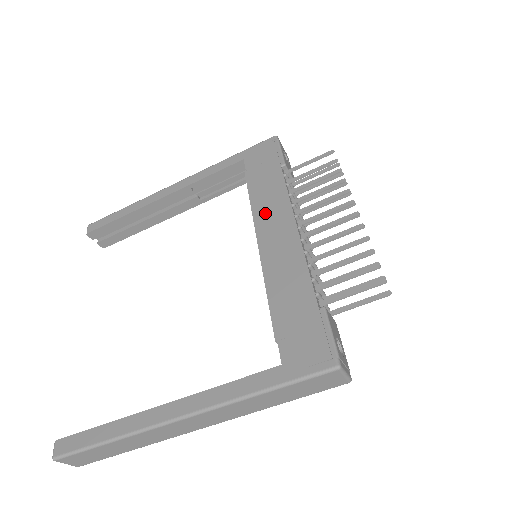
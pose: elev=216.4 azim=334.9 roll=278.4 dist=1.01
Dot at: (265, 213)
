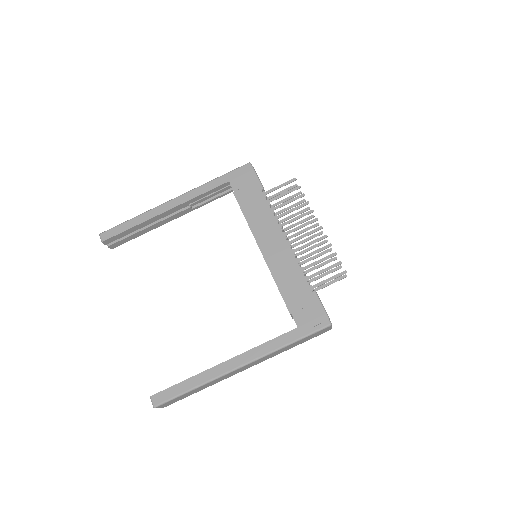
Dot at: (259, 227)
